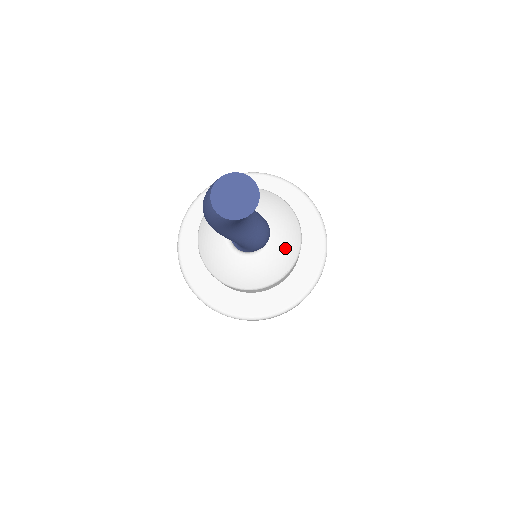
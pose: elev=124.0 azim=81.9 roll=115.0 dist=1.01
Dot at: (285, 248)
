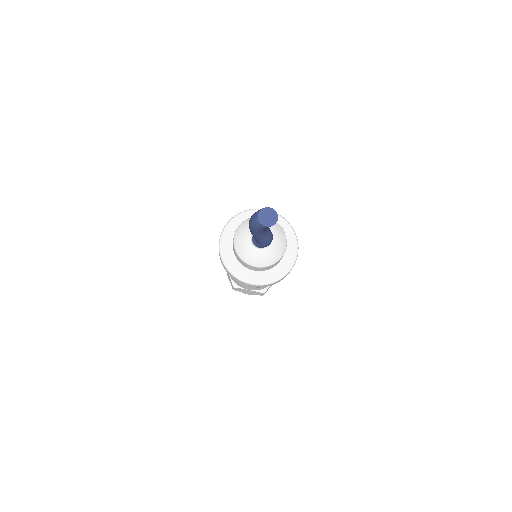
Dot at: (279, 247)
